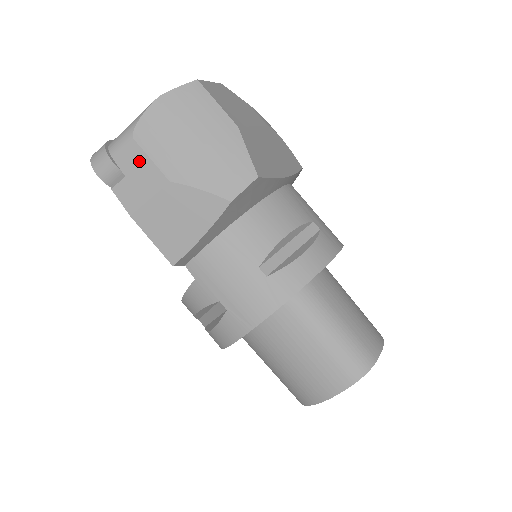
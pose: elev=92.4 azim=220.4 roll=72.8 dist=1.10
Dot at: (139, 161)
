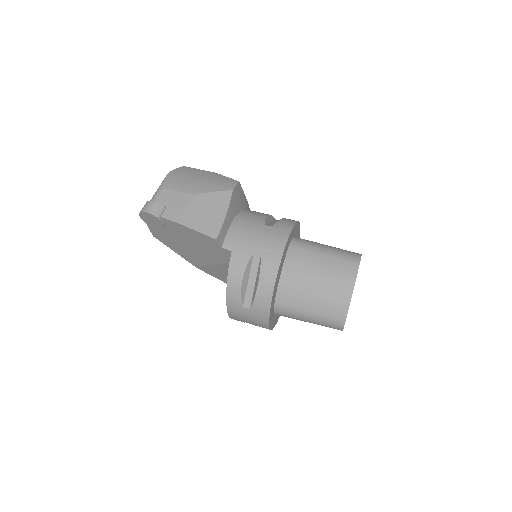
Dot at: (172, 196)
